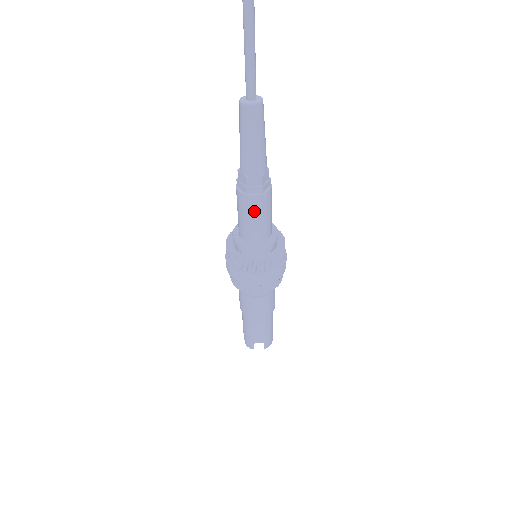
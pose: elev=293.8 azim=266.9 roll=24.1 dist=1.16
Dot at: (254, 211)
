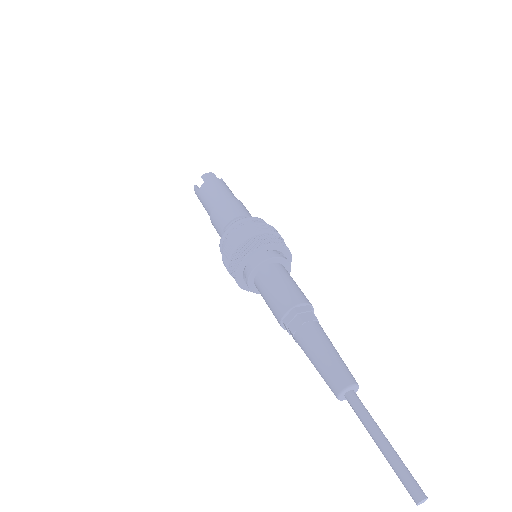
Dot at: occluded
